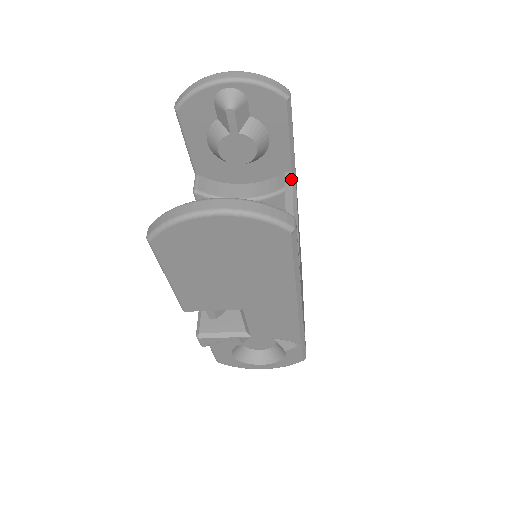
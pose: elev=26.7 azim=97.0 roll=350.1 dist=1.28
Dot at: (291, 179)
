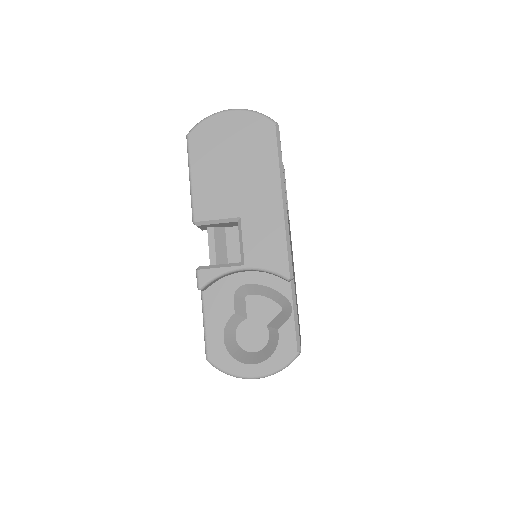
Dot at: occluded
